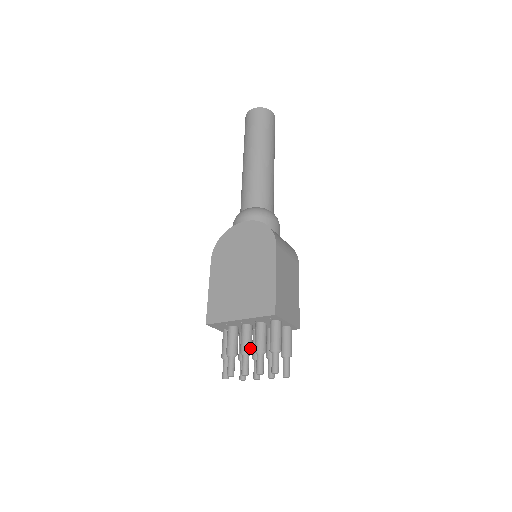
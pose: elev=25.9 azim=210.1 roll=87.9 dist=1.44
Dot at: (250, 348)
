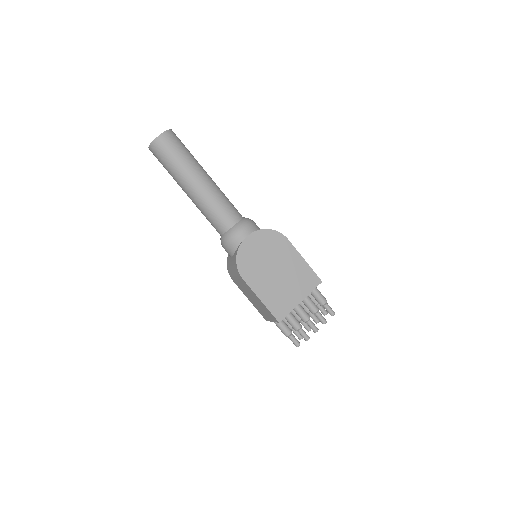
Dot at: occluded
